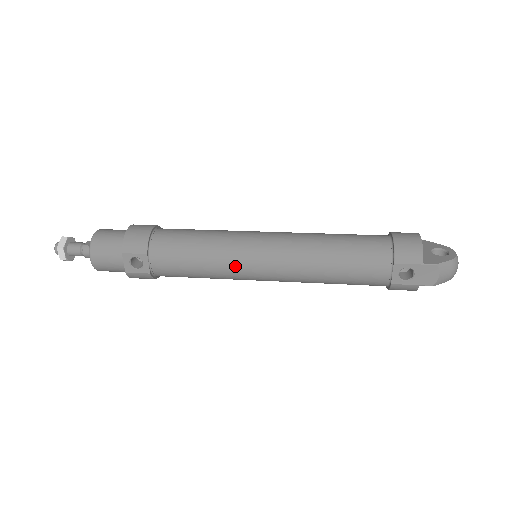
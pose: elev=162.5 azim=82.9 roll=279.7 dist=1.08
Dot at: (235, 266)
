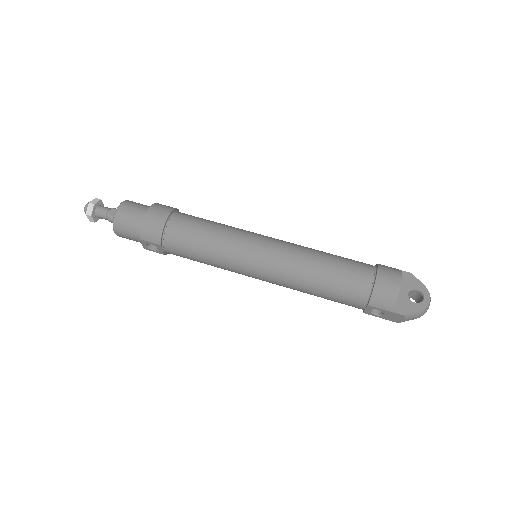
Dot at: (234, 270)
